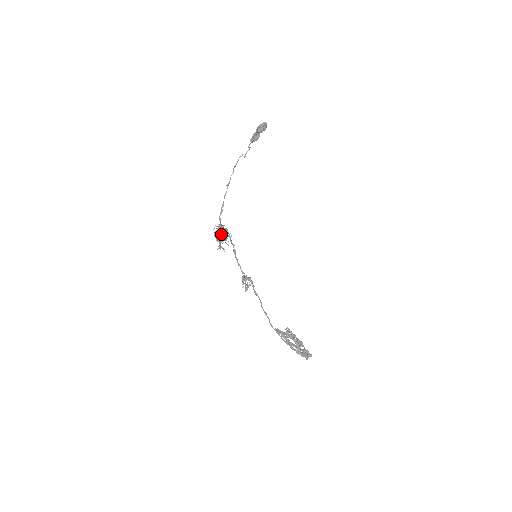
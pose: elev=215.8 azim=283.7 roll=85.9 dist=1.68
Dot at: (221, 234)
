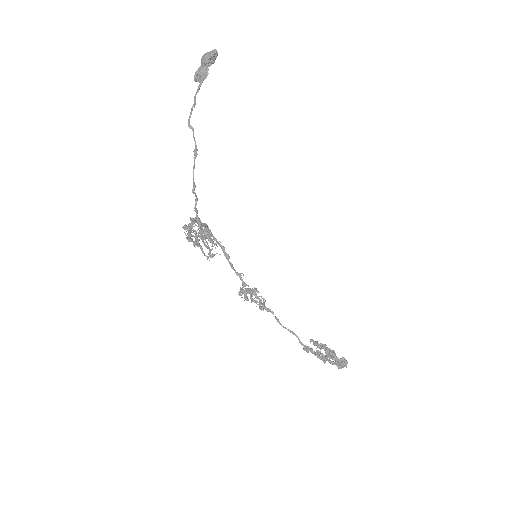
Dot at: (190, 233)
